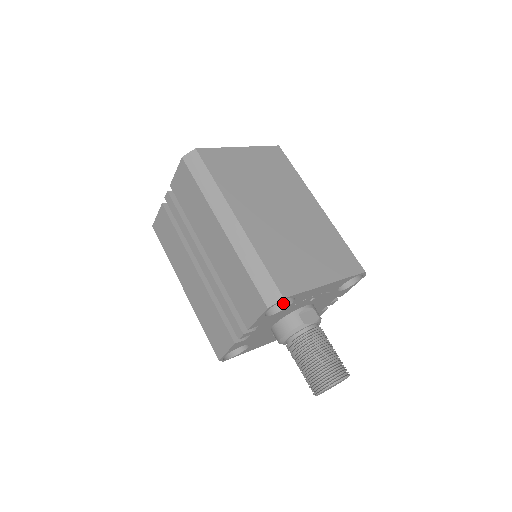
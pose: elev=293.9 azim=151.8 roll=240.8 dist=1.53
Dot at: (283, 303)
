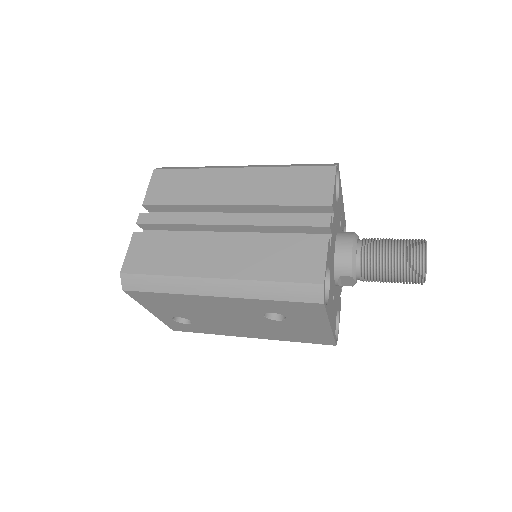
Dot at: occluded
